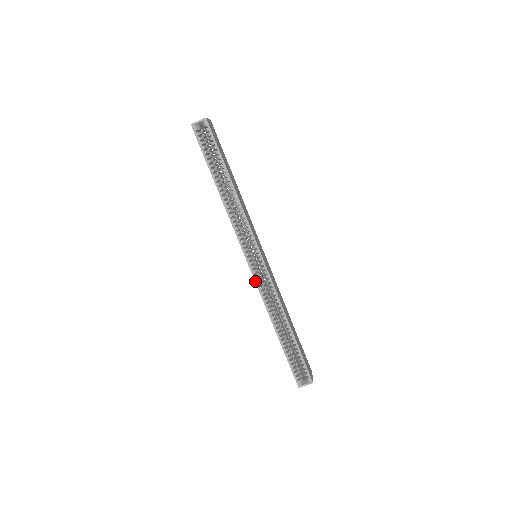
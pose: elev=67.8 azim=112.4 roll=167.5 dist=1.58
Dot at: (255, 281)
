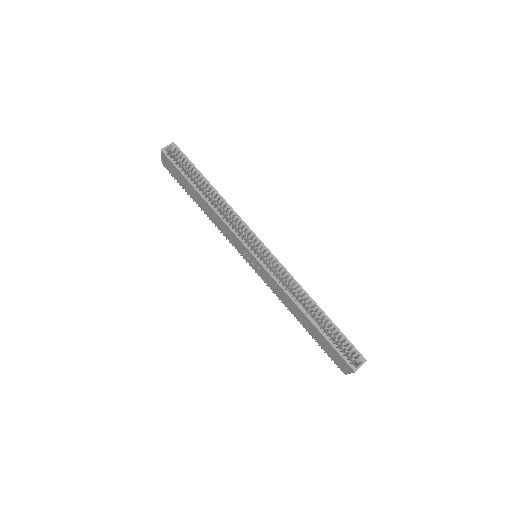
Dot at: (267, 271)
